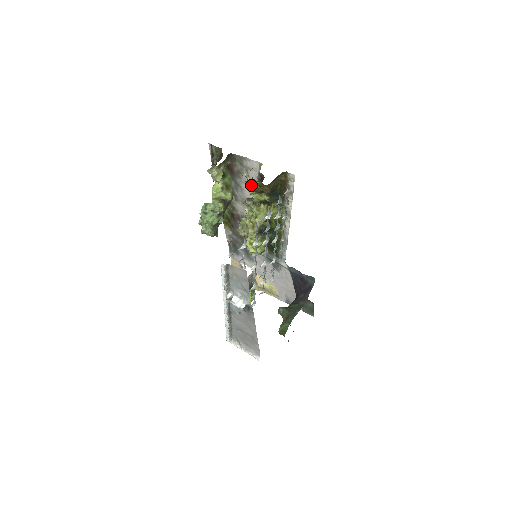
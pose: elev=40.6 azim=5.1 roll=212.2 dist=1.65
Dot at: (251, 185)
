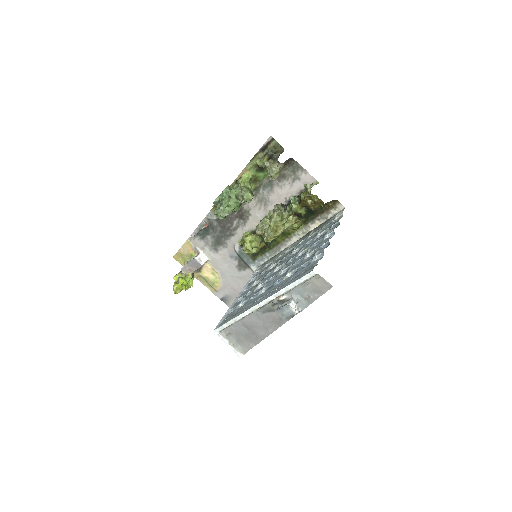
Dot at: (308, 198)
